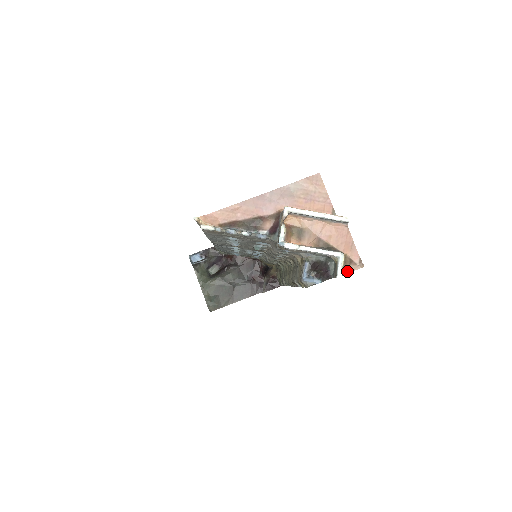
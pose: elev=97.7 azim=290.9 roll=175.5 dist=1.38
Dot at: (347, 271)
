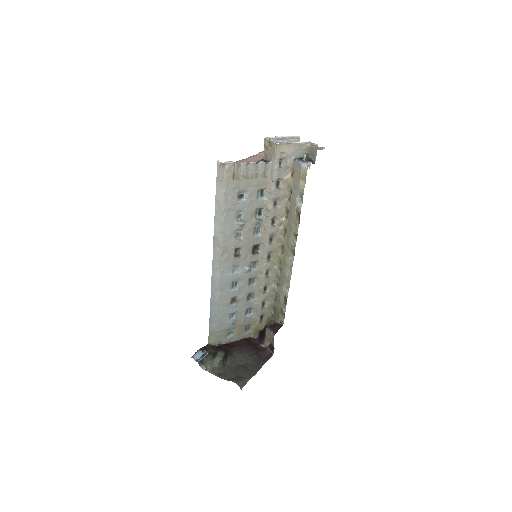
Dot at: (319, 149)
